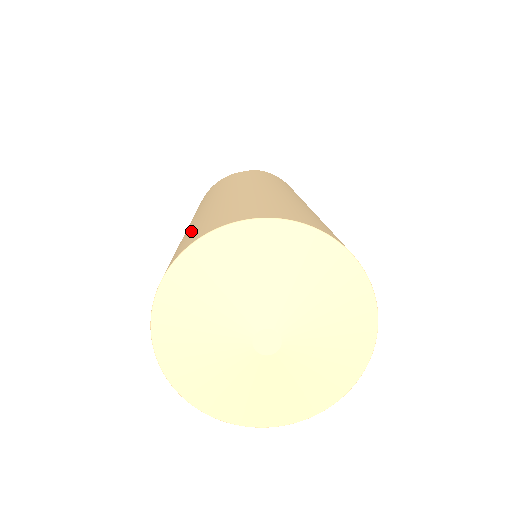
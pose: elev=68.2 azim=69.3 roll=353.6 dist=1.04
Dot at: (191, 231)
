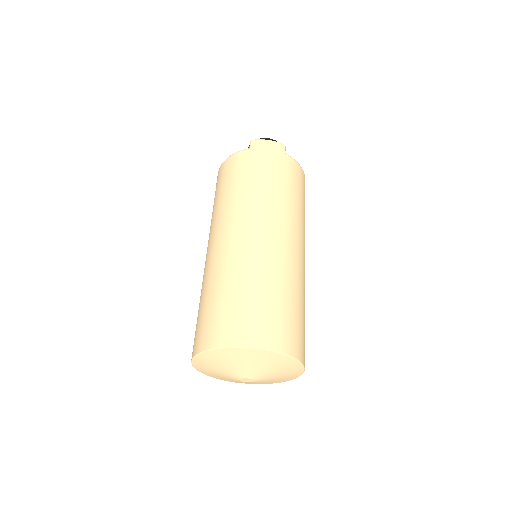
Dot at: (203, 312)
